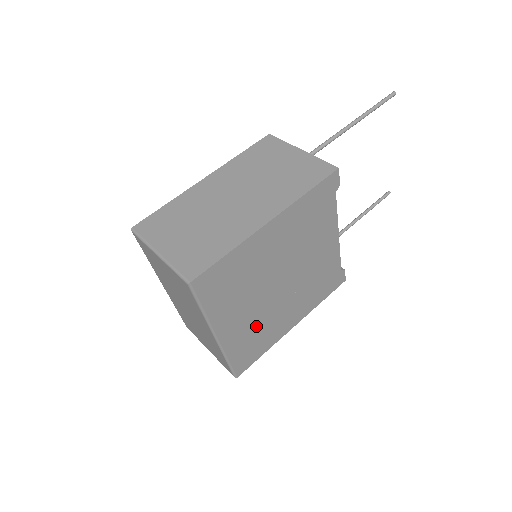
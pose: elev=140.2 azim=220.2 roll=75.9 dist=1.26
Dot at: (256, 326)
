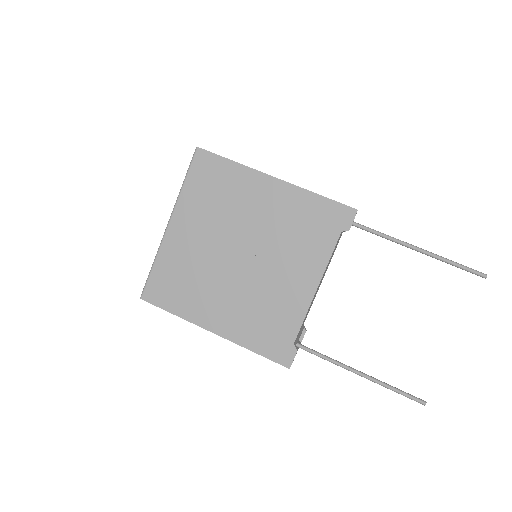
Dot at: (193, 267)
